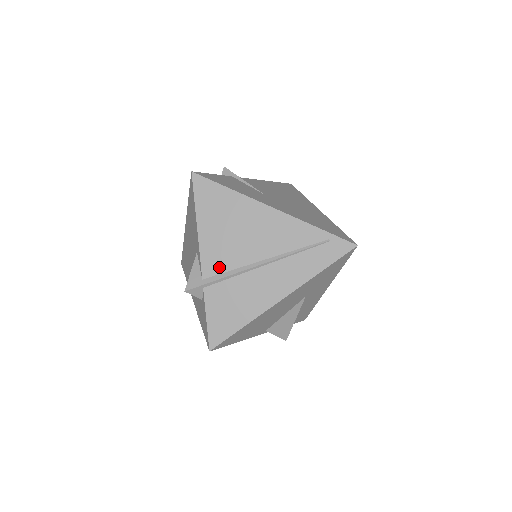
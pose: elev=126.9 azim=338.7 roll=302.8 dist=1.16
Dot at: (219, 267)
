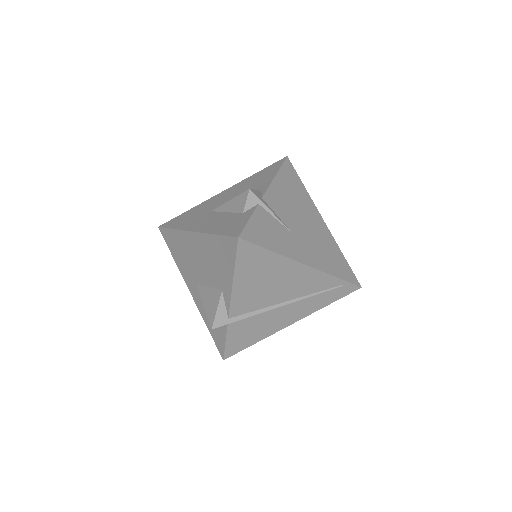
Dot at: (246, 309)
